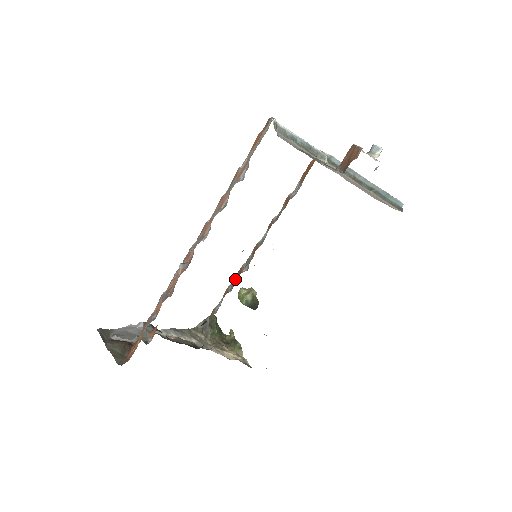
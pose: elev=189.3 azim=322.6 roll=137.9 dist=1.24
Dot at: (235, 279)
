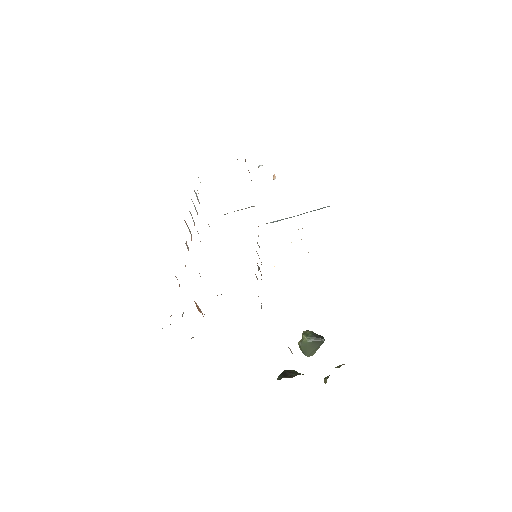
Dot at: occluded
